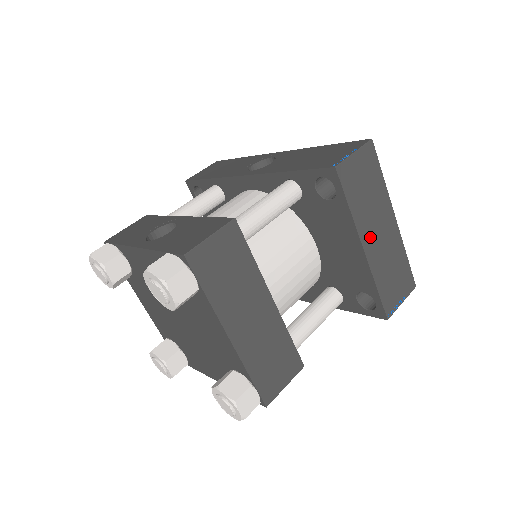
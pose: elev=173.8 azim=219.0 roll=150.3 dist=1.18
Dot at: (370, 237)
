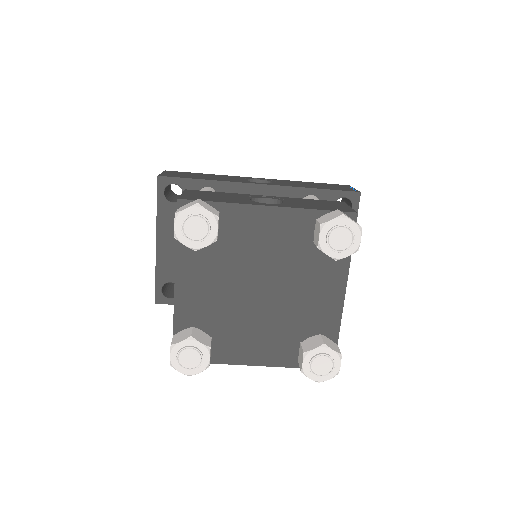
Dot at: occluded
